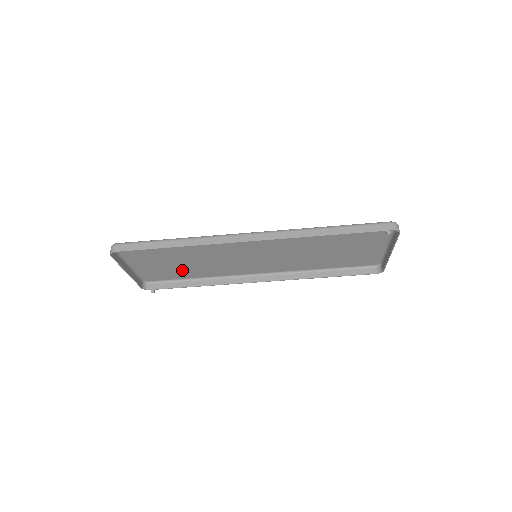
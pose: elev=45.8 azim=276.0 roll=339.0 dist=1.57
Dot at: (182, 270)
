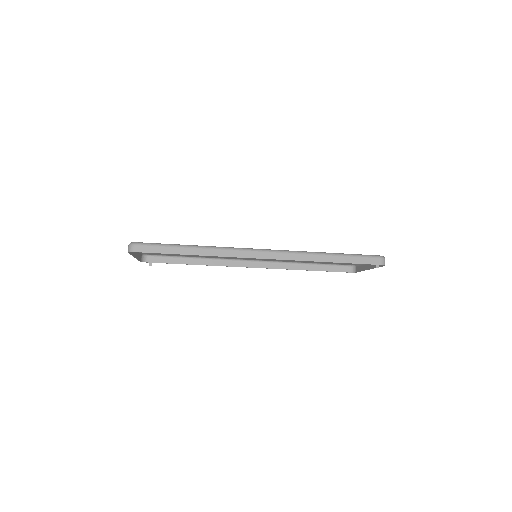
Dot at: occluded
